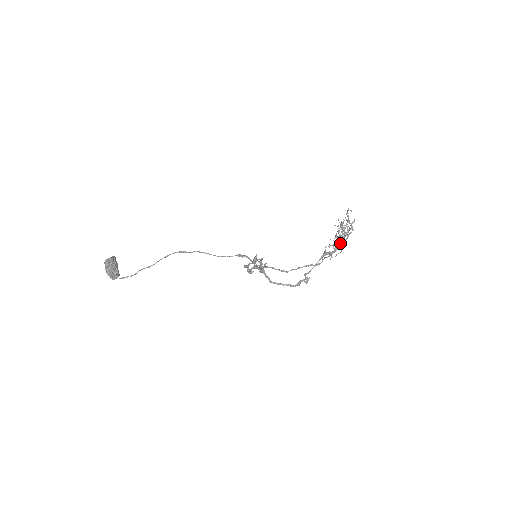
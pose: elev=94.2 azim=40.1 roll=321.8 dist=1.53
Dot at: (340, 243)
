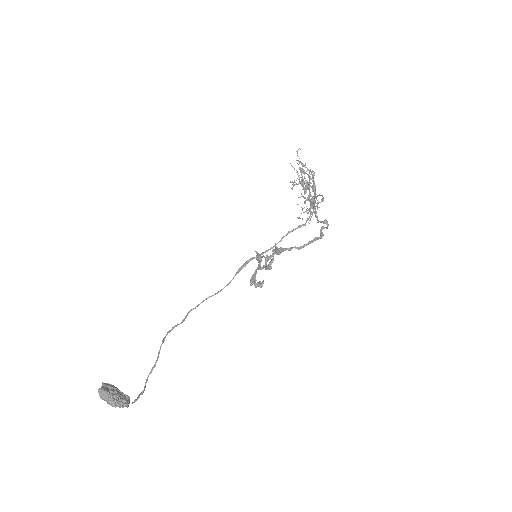
Dot at: occluded
